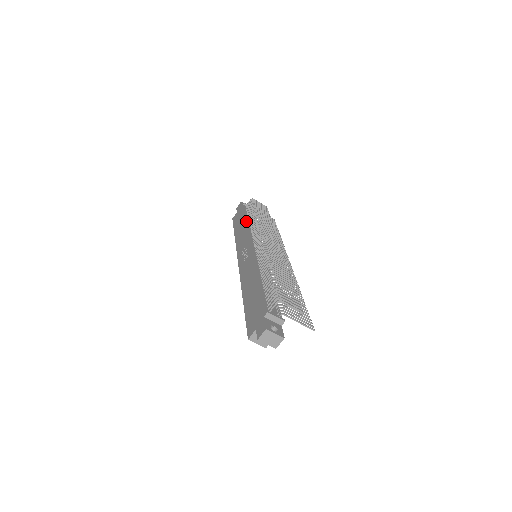
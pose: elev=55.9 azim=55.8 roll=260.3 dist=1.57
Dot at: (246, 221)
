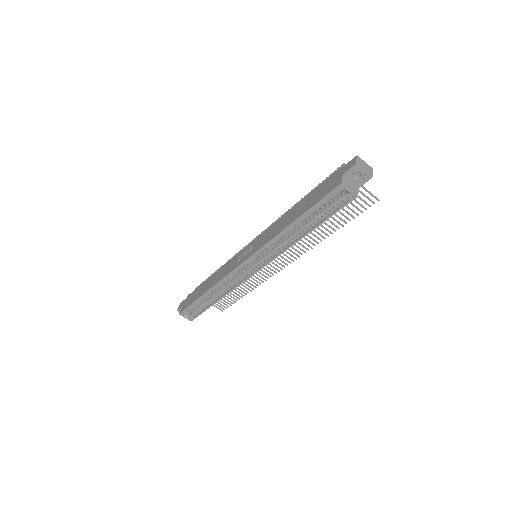
Dot at: occluded
